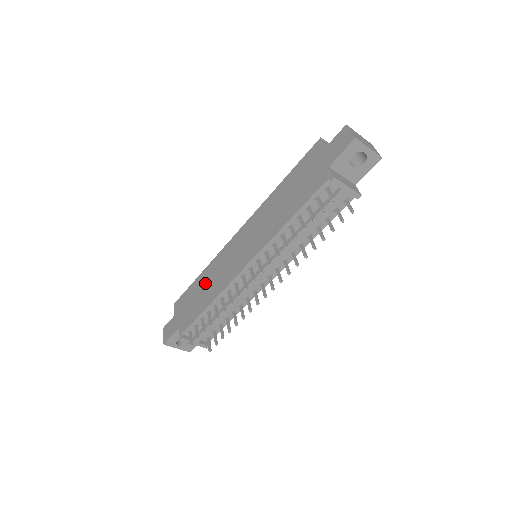
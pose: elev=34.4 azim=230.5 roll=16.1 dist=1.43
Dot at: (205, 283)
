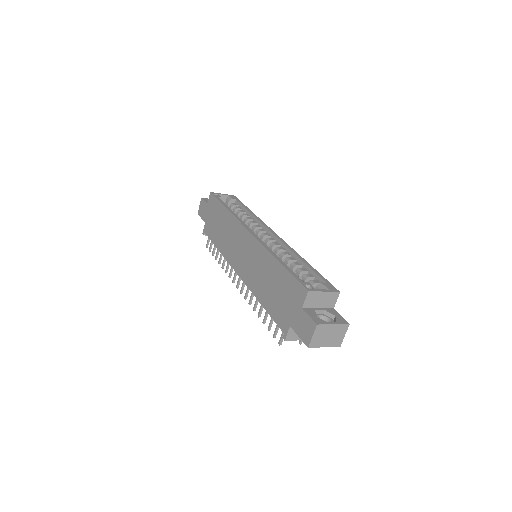
Dot at: (223, 225)
